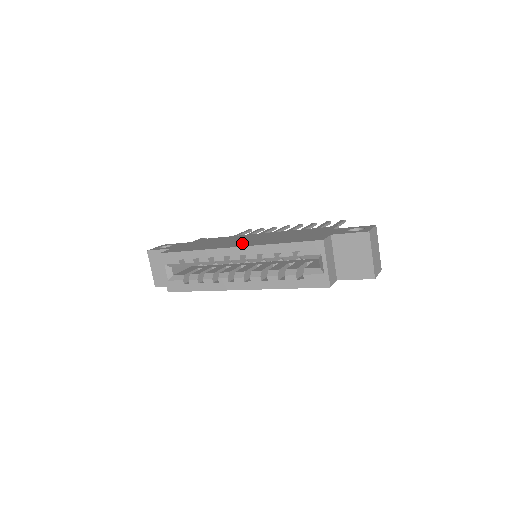
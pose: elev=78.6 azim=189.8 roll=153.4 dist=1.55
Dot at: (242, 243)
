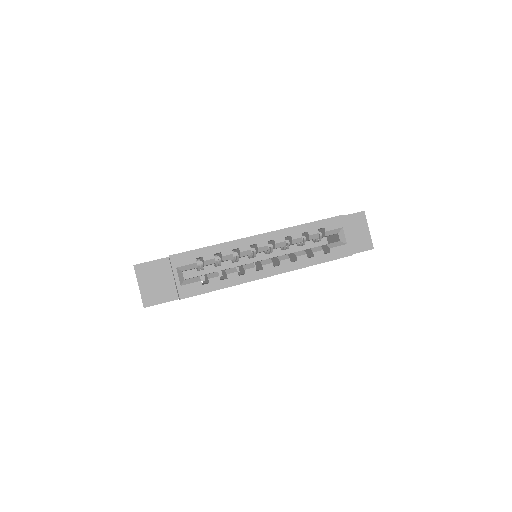
Dot at: occluded
